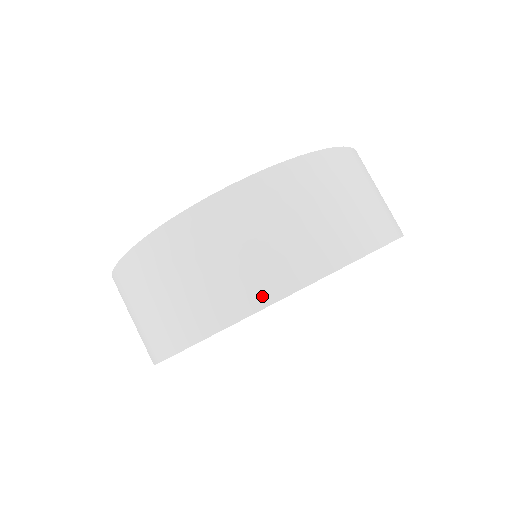
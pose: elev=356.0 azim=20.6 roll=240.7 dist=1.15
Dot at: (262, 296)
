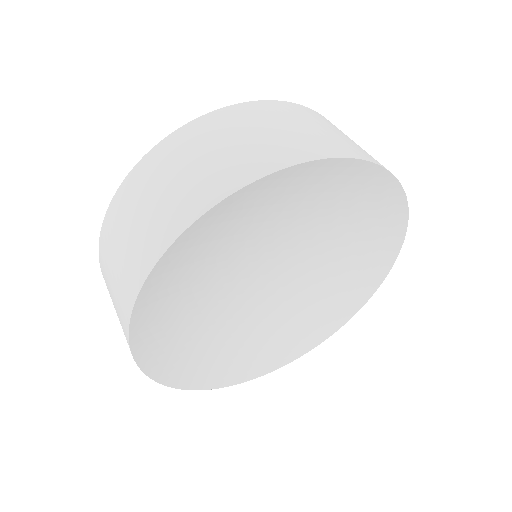
Dot at: (139, 276)
